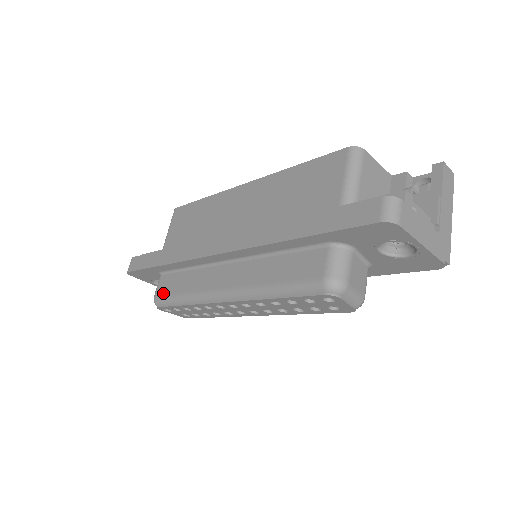
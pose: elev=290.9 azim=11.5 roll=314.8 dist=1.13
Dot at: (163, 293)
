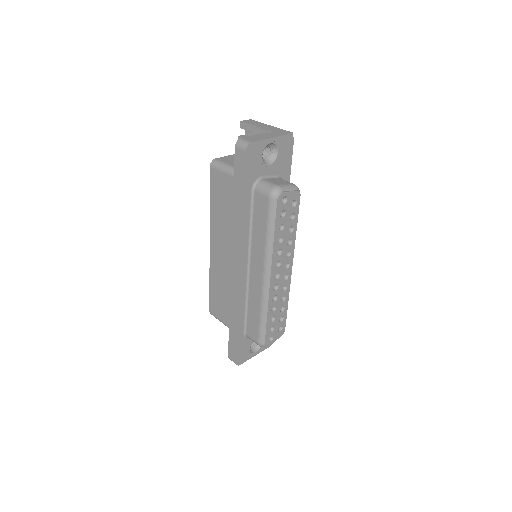
Dot at: (257, 334)
